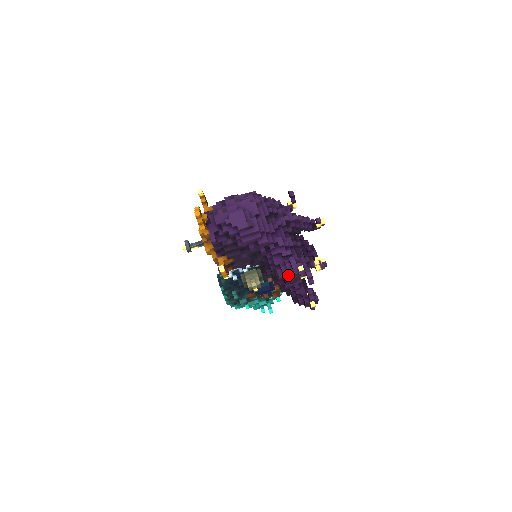
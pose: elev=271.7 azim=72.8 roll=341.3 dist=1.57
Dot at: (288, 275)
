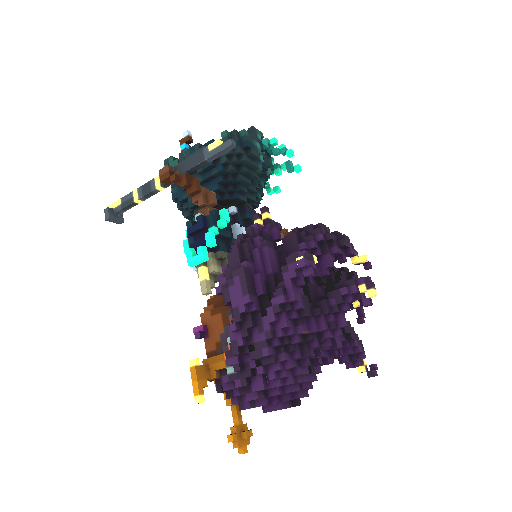
Dot at: occluded
